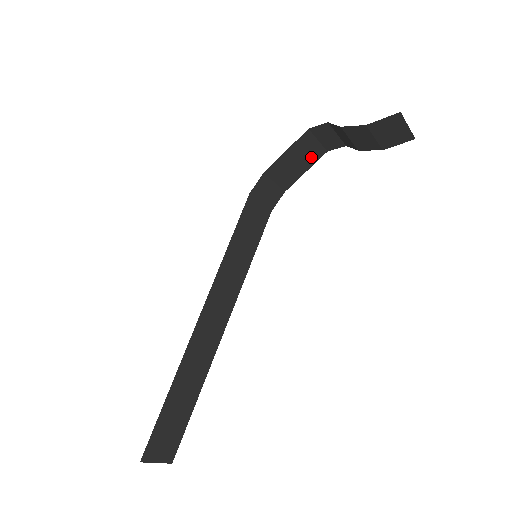
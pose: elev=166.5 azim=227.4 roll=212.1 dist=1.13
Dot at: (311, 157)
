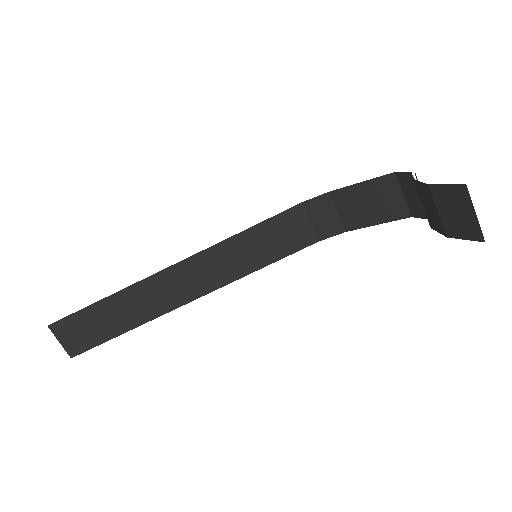
Dot at: (389, 210)
